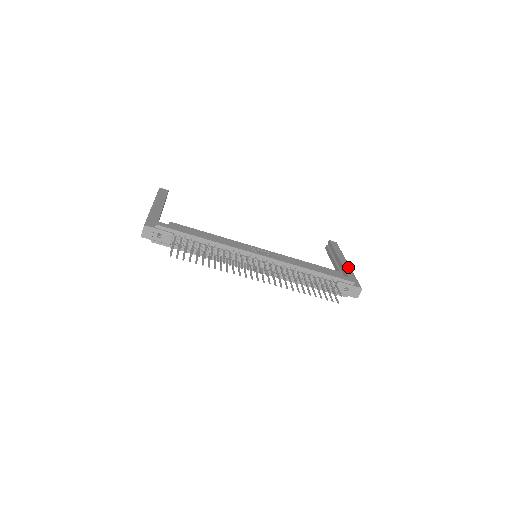
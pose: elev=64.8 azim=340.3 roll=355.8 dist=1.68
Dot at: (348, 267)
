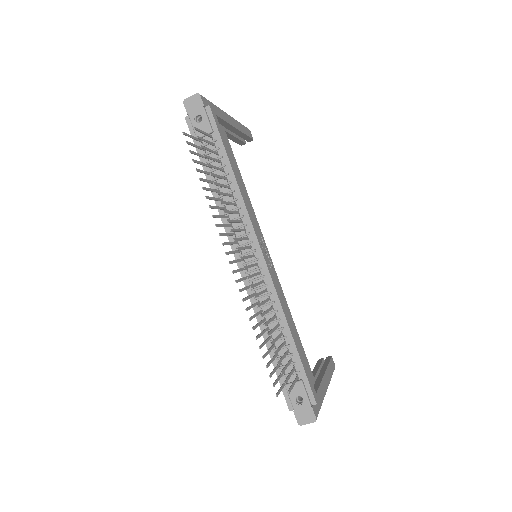
Dot at: (324, 390)
